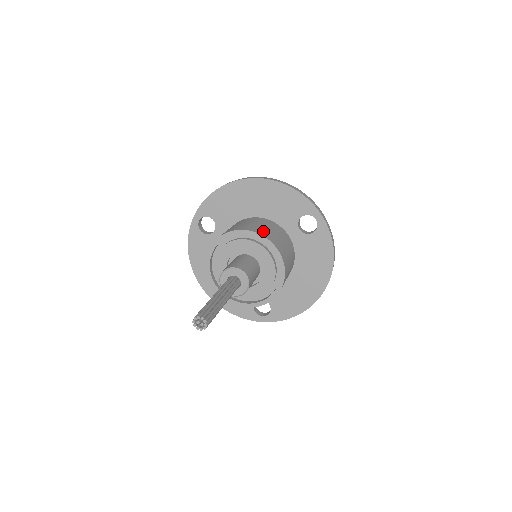
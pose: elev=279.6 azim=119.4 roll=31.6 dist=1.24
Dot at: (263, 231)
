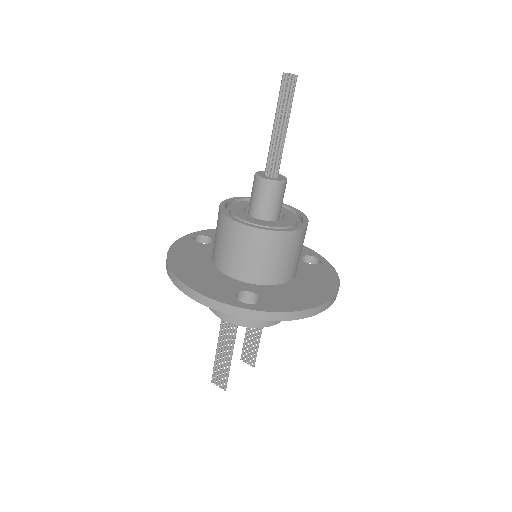
Dot at: occluded
